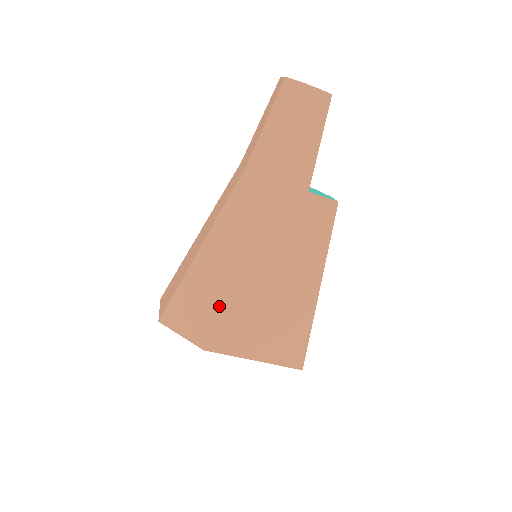
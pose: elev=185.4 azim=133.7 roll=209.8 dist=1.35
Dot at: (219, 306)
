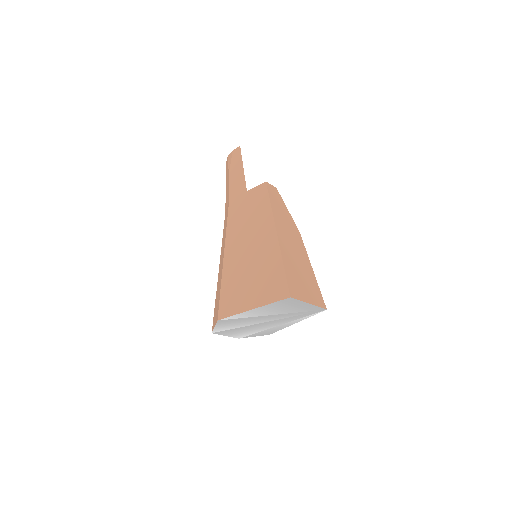
Dot at: (220, 287)
